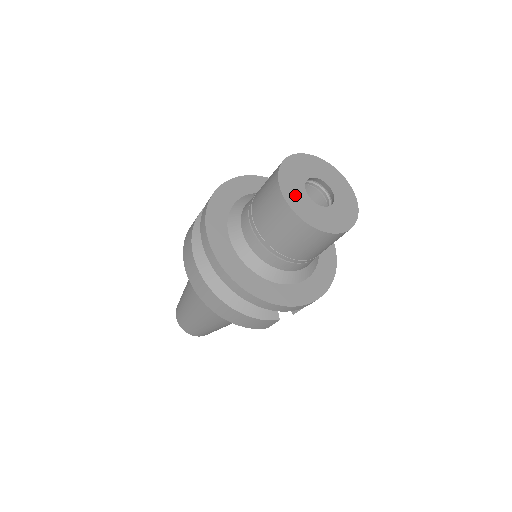
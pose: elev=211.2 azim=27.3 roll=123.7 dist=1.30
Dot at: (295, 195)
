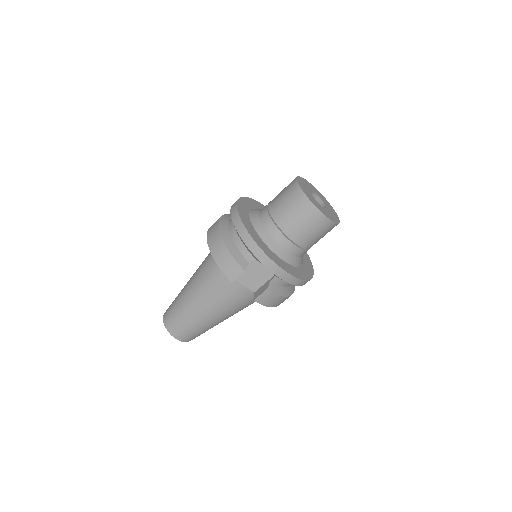
Dot at: (303, 184)
